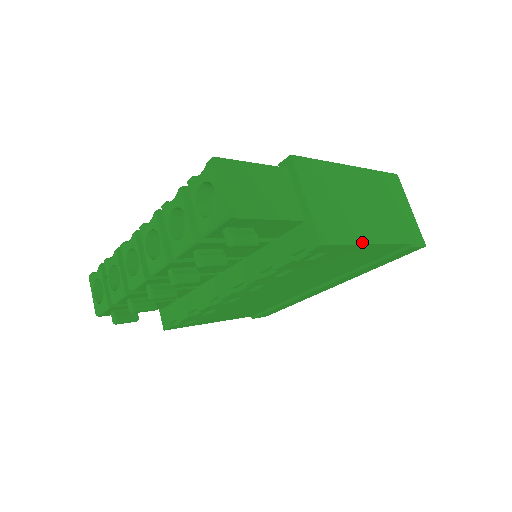
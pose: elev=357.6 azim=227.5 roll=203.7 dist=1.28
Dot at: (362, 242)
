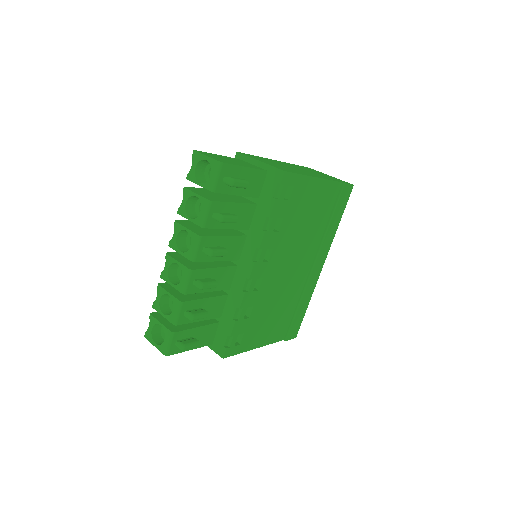
Dot at: (310, 176)
